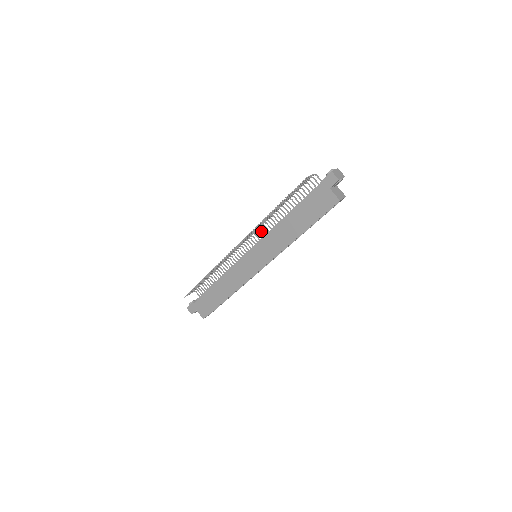
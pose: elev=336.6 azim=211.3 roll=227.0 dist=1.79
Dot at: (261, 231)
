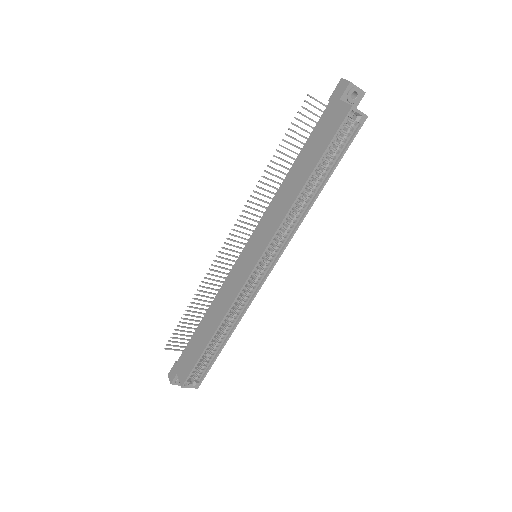
Dot at: occluded
